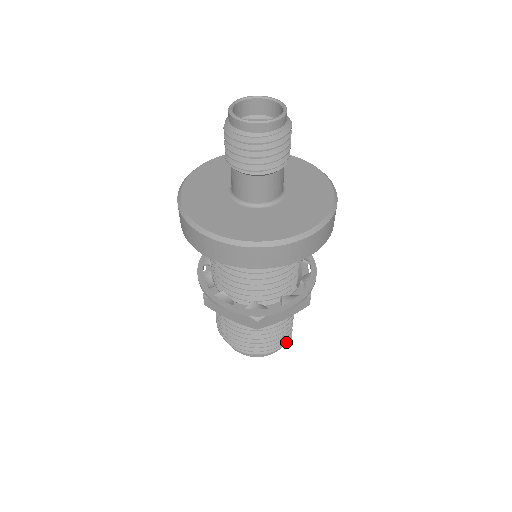
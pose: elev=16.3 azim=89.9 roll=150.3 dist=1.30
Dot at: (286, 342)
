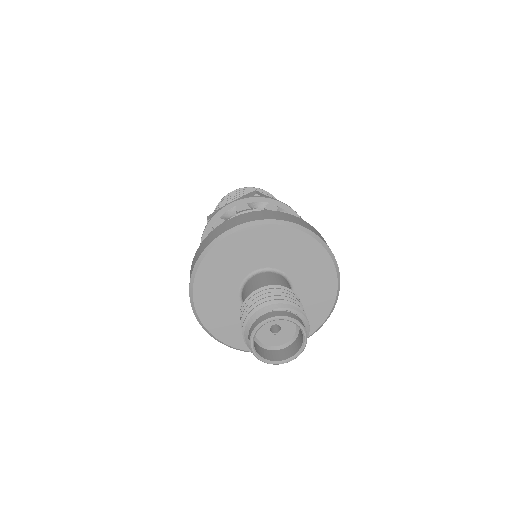
Dot at: occluded
